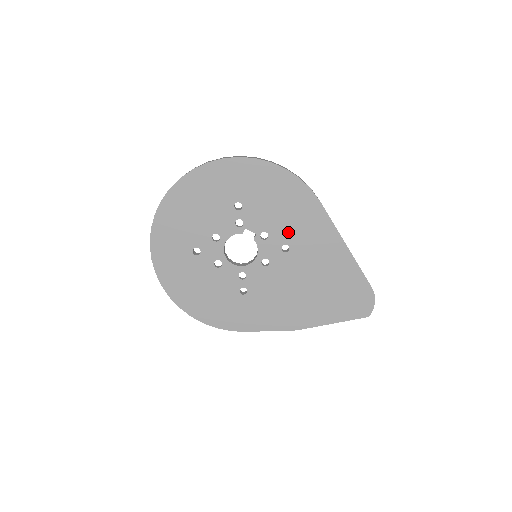
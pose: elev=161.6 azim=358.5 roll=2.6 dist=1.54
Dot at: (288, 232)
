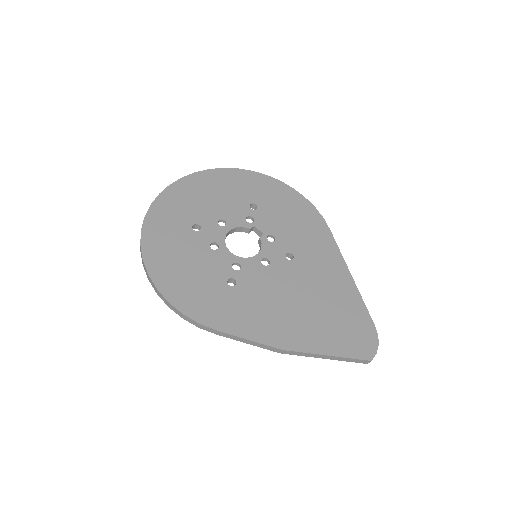
Dot at: (295, 243)
